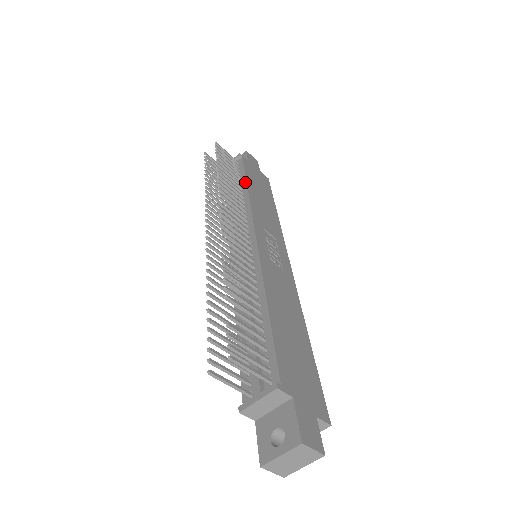
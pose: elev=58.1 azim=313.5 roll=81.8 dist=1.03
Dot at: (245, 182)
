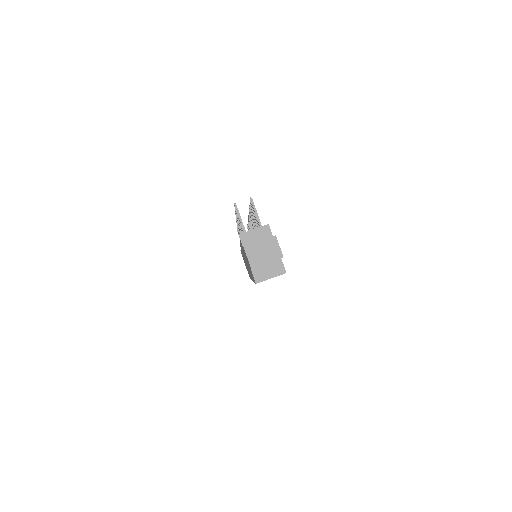
Dot at: occluded
